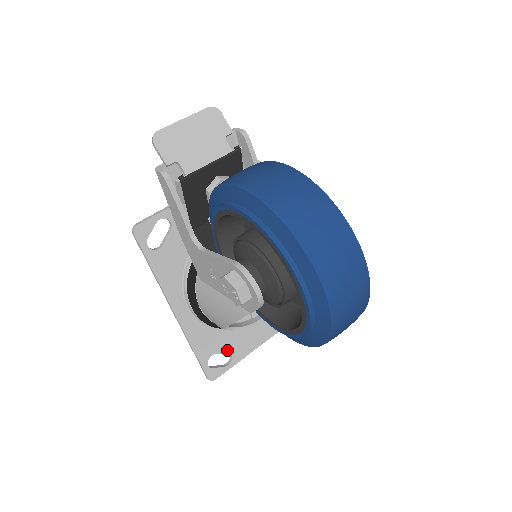
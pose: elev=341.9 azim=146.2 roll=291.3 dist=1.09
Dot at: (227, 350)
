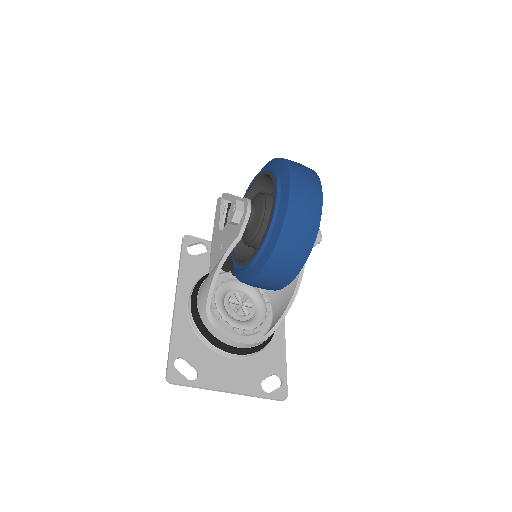
Dot at: (197, 366)
